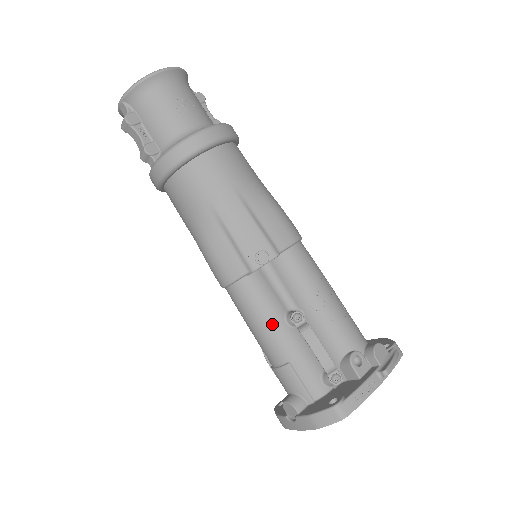
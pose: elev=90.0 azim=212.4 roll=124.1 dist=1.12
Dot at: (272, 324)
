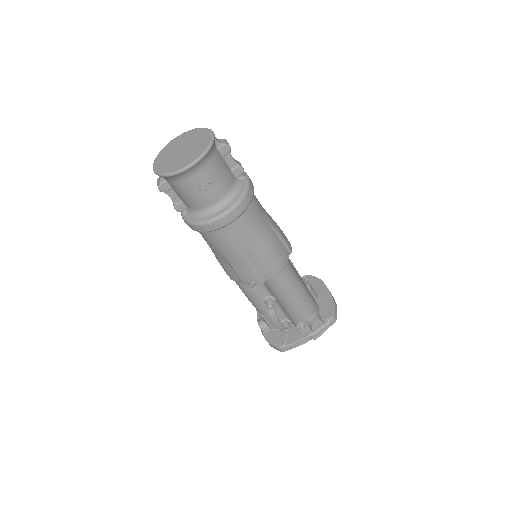
Dot at: (255, 302)
